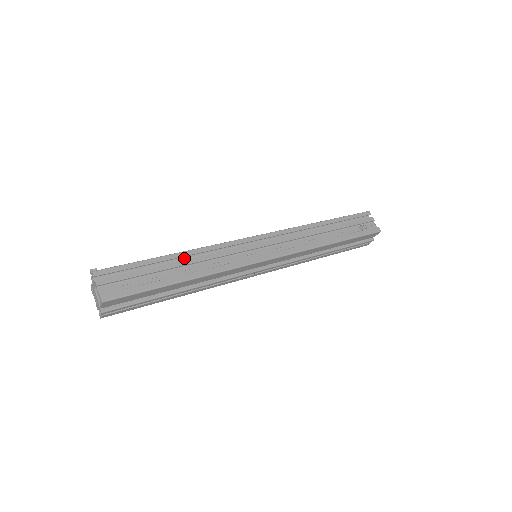
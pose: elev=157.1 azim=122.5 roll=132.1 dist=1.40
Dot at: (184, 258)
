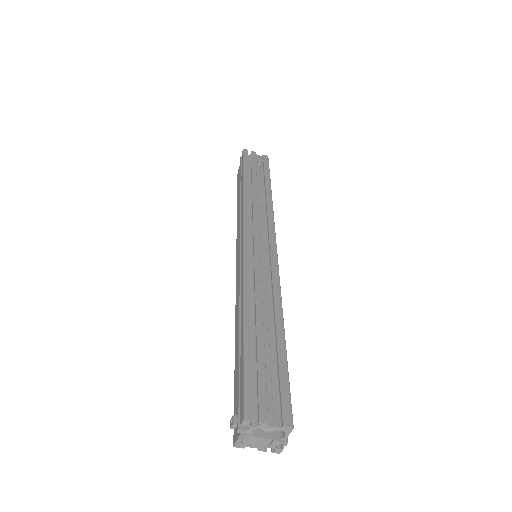
Dot at: occluded
